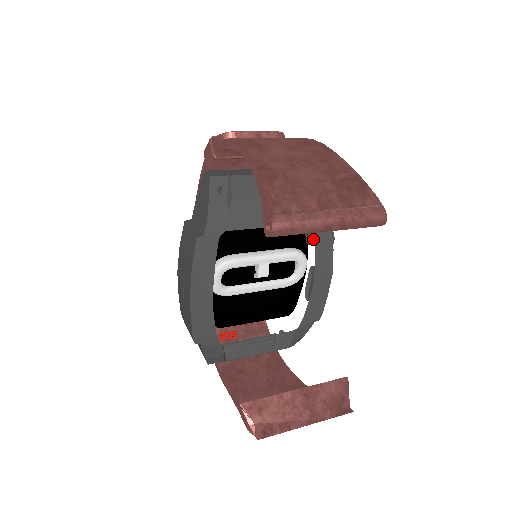
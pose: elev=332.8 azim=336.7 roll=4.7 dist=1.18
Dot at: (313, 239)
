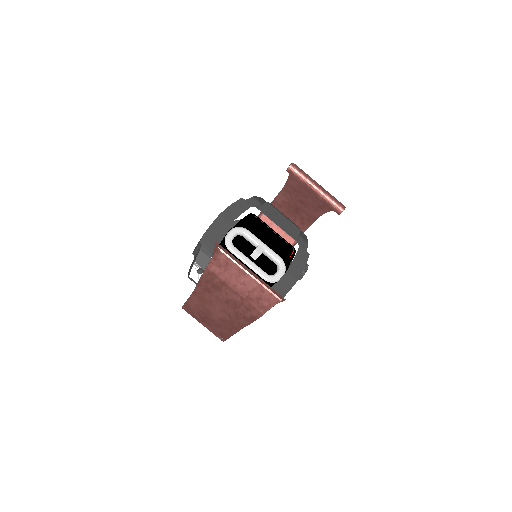
Dot at: occluded
